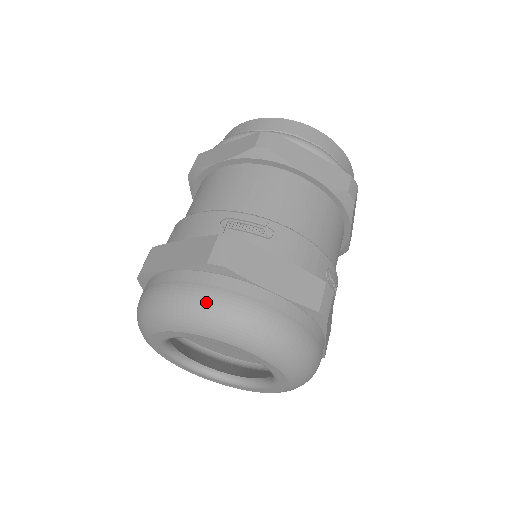
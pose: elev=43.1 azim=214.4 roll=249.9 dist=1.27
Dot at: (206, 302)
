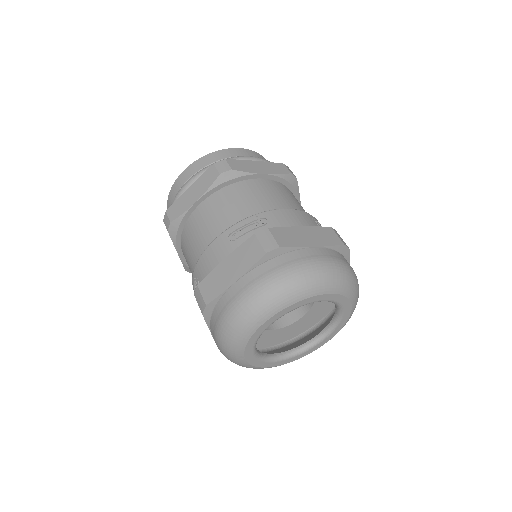
Dot at: (351, 271)
